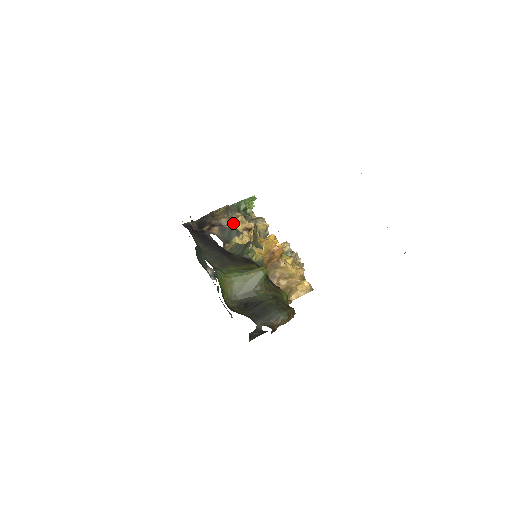
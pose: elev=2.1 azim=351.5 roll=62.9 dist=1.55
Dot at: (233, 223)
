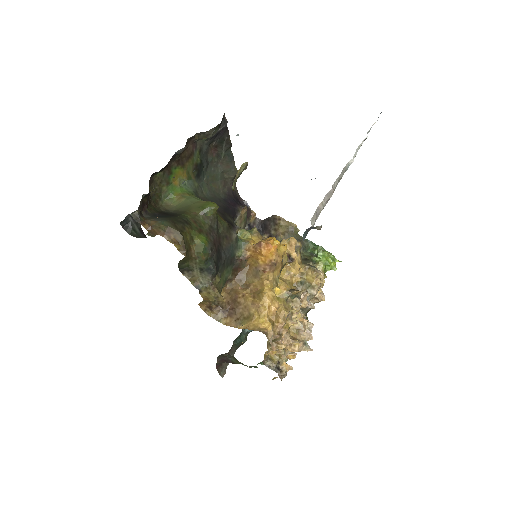
Dot at: (283, 239)
